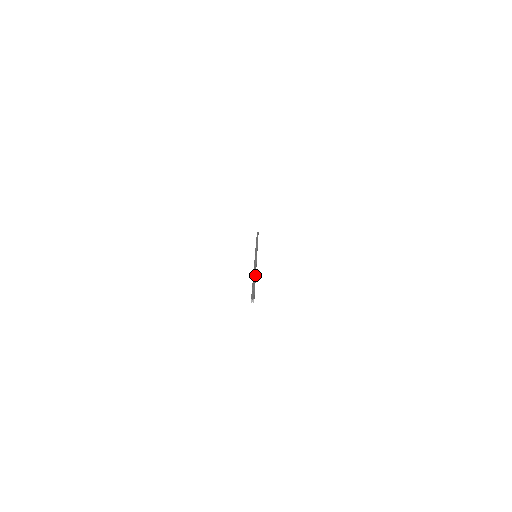
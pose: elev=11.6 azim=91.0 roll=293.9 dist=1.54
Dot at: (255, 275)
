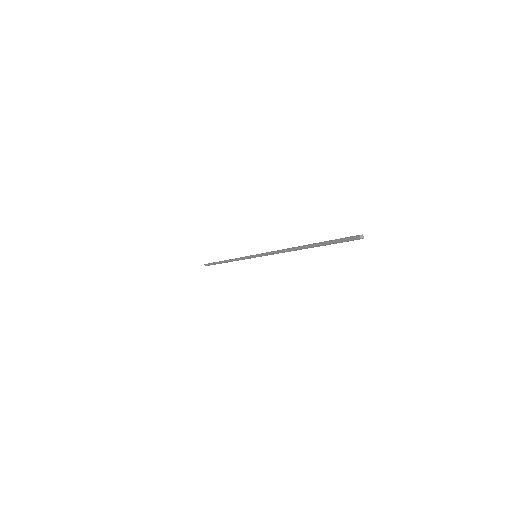
Dot at: (304, 245)
